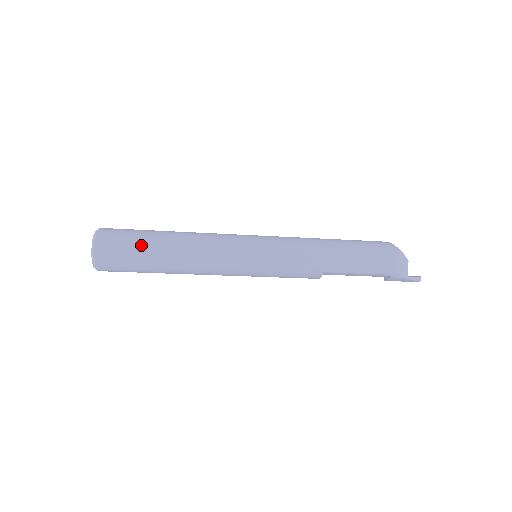
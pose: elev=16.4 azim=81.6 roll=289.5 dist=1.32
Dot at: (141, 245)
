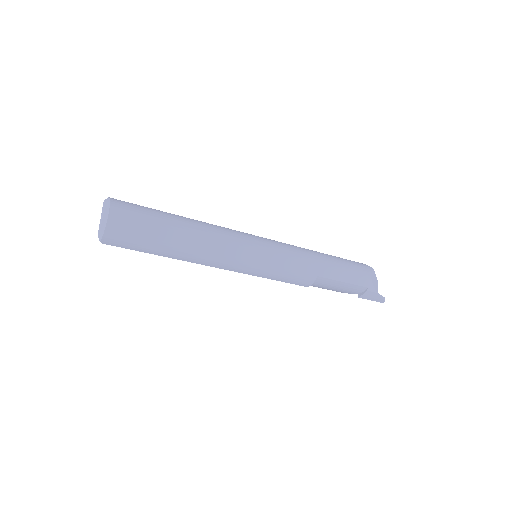
Dot at: (158, 217)
